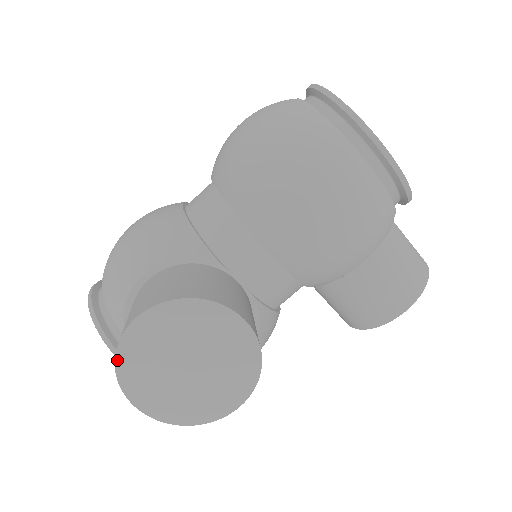
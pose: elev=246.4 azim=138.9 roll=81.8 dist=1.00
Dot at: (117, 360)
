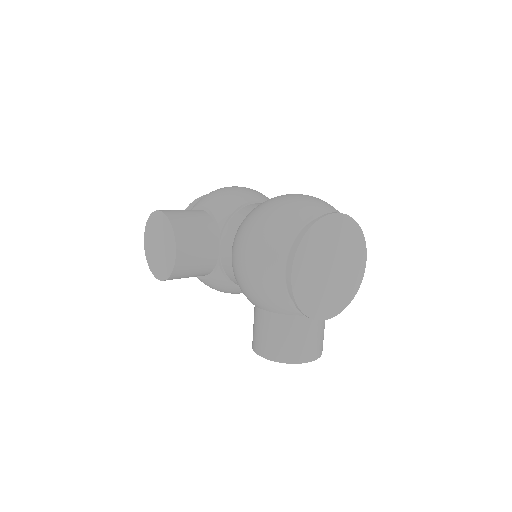
Dot at: (150, 217)
